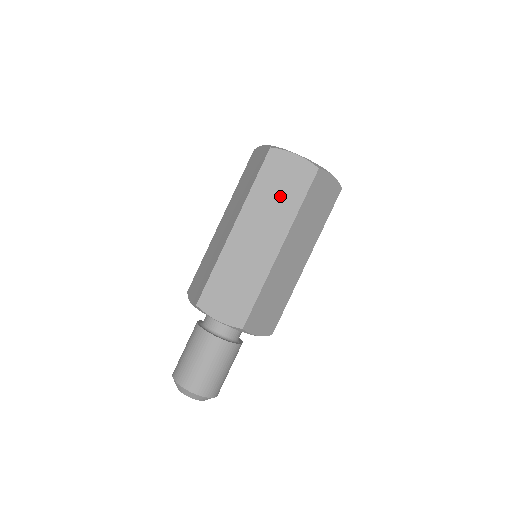
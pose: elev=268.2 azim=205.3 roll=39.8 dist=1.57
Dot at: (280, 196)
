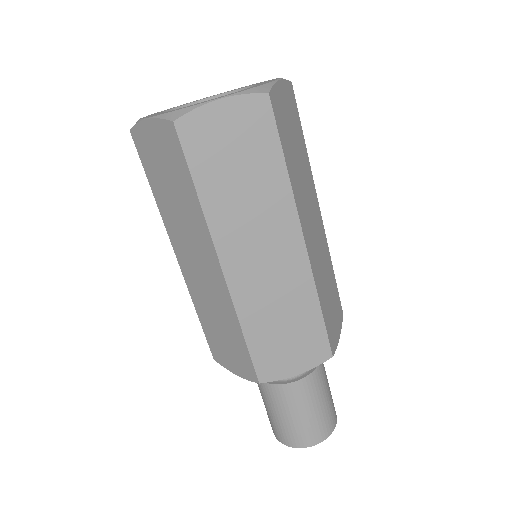
Dot at: (248, 178)
